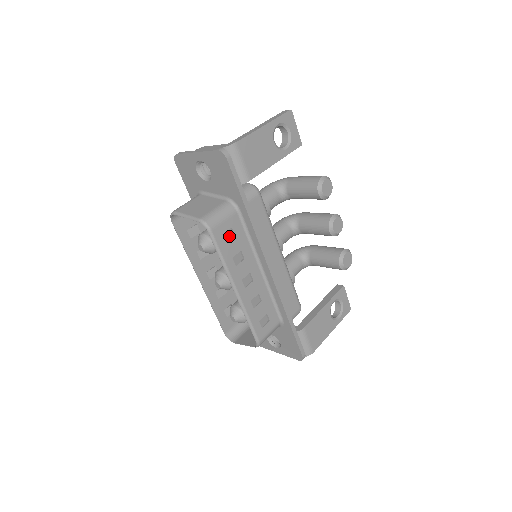
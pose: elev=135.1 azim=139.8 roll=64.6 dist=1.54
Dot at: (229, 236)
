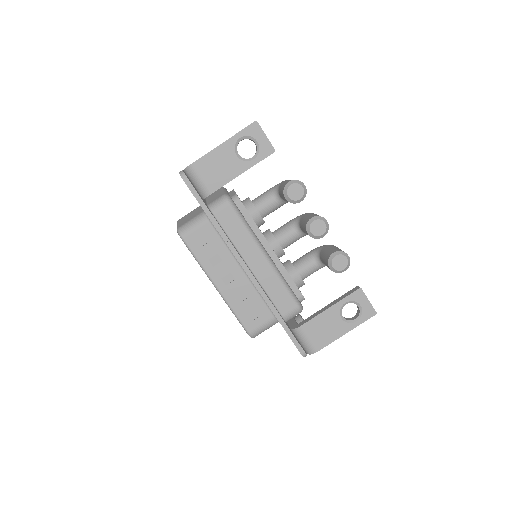
Dot at: (204, 242)
